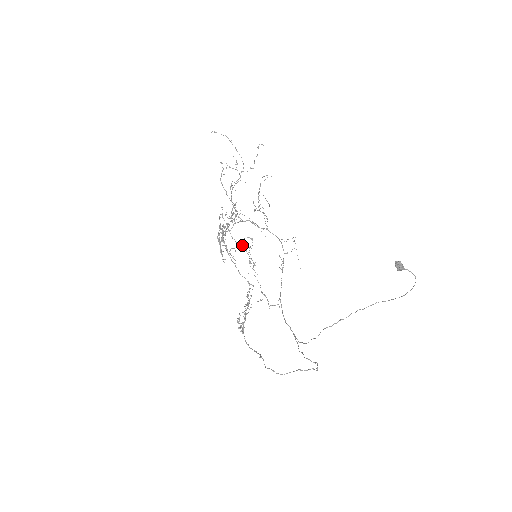
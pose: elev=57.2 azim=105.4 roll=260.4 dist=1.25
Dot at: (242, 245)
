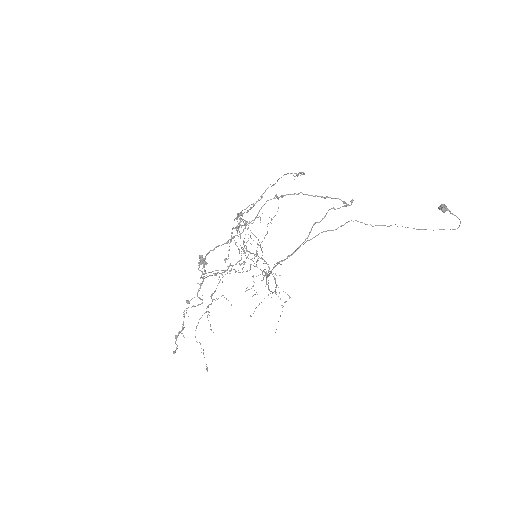
Dot at: (278, 198)
